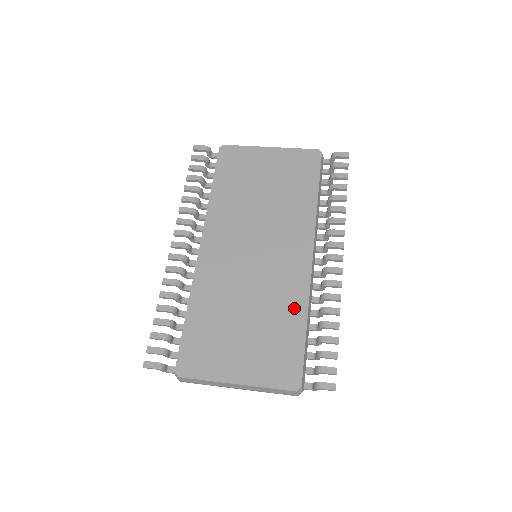
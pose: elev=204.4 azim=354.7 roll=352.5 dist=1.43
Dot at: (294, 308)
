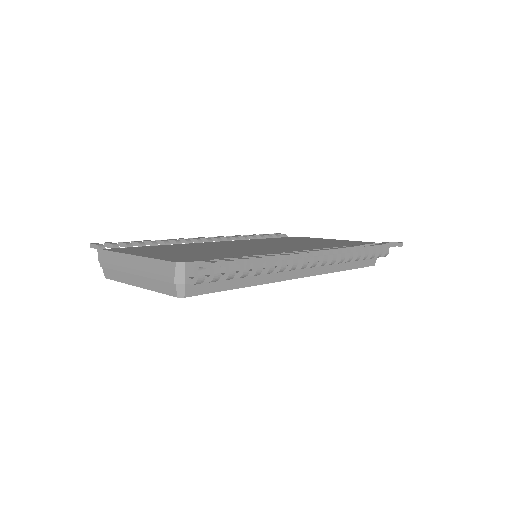
Dot at: (247, 253)
